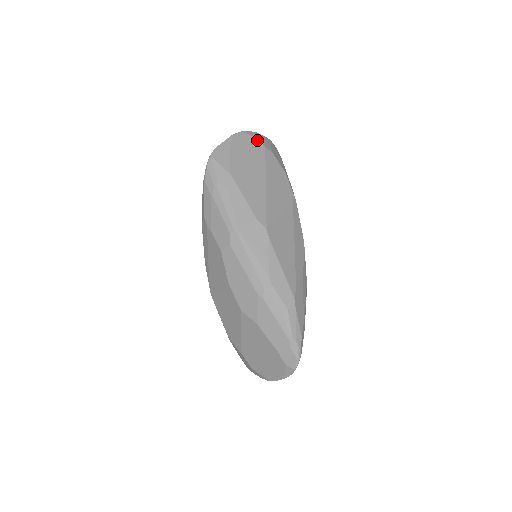
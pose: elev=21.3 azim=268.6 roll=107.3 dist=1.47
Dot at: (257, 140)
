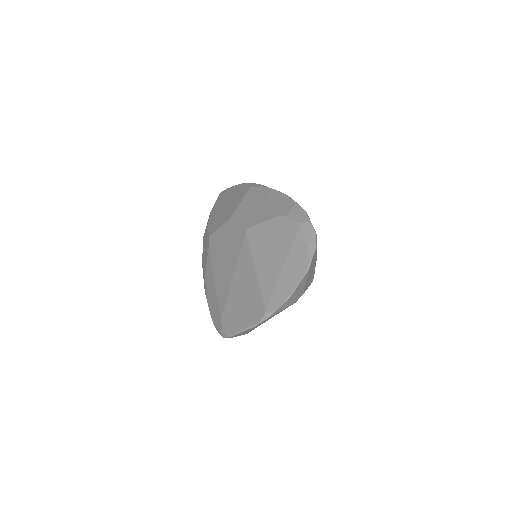
Dot at: occluded
